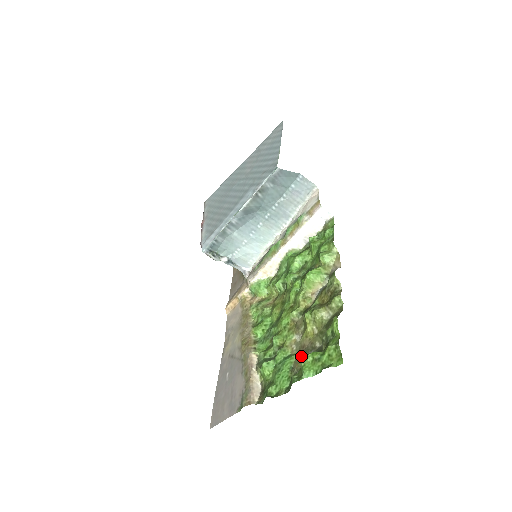
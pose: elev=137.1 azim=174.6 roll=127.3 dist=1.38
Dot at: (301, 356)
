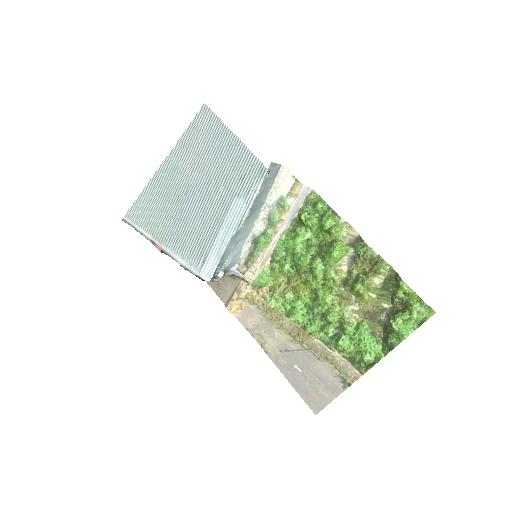
Dot at: (373, 320)
